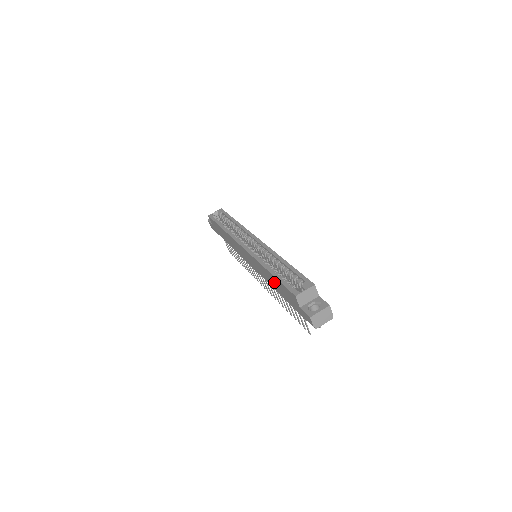
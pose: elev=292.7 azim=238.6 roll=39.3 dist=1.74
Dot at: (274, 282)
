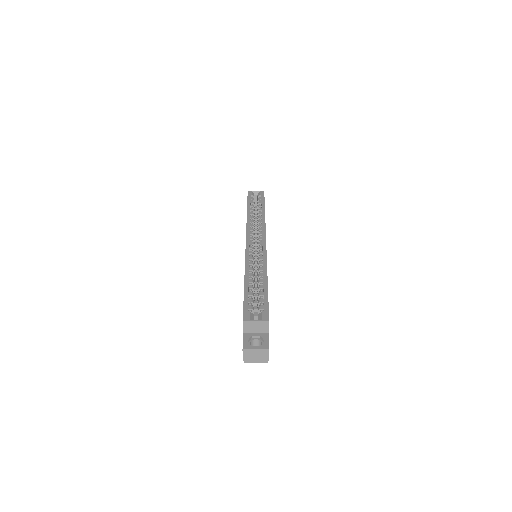
Dot at: occluded
